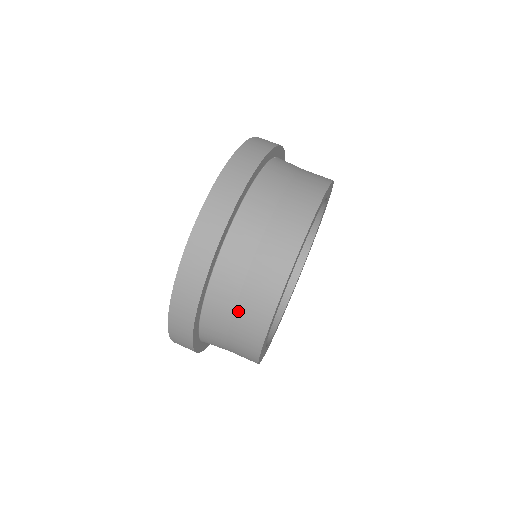
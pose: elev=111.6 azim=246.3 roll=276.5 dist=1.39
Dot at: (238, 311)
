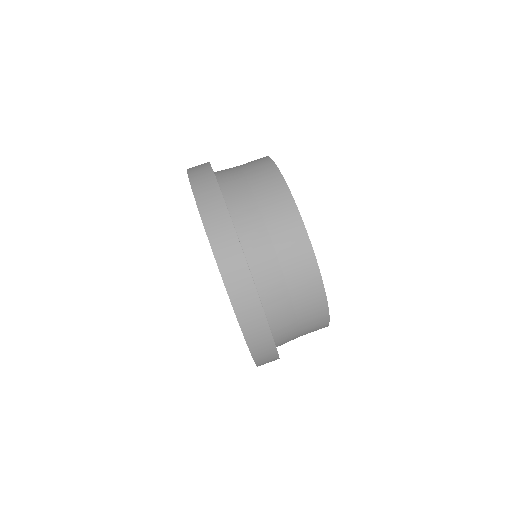
Dot at: (284, 266)
